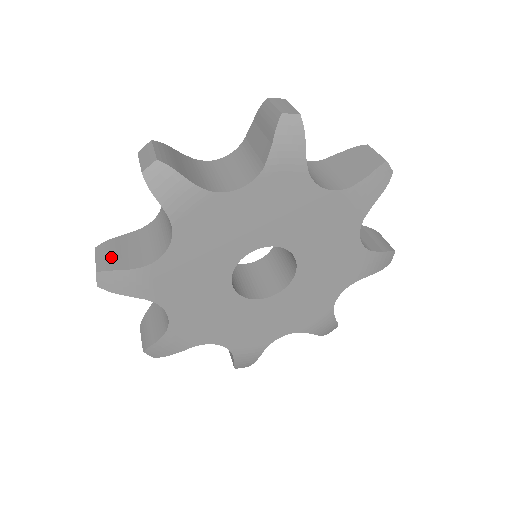
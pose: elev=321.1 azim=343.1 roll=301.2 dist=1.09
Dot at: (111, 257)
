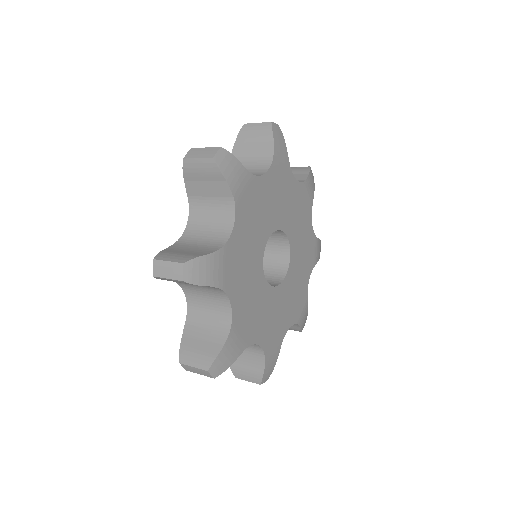
Dot at: (201, 354)
